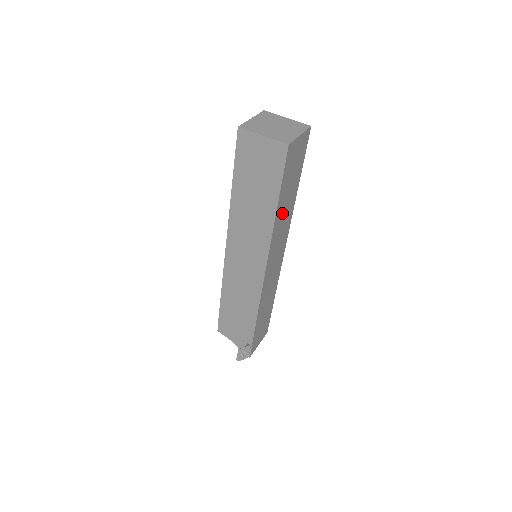
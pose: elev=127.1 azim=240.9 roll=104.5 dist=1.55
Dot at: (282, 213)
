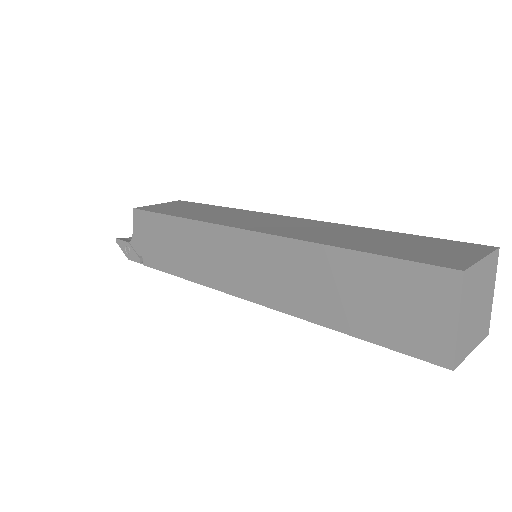
Dot at: occluded
